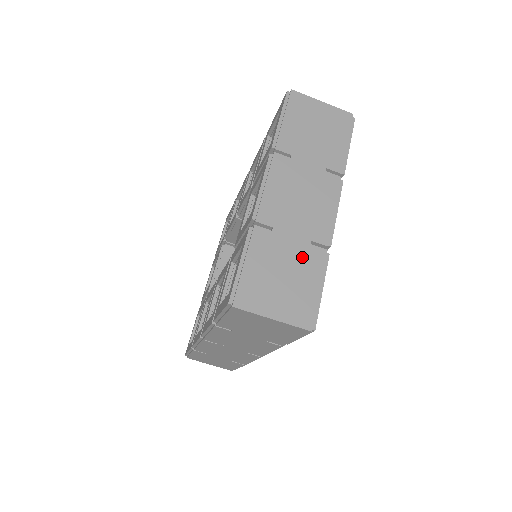
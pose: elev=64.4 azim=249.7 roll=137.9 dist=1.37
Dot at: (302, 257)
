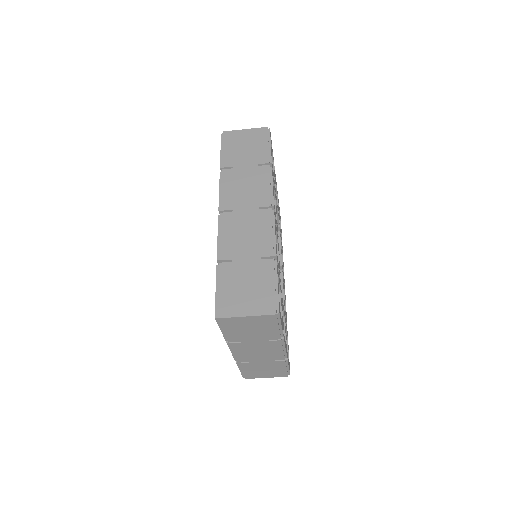
Dot at: (271, 365)
